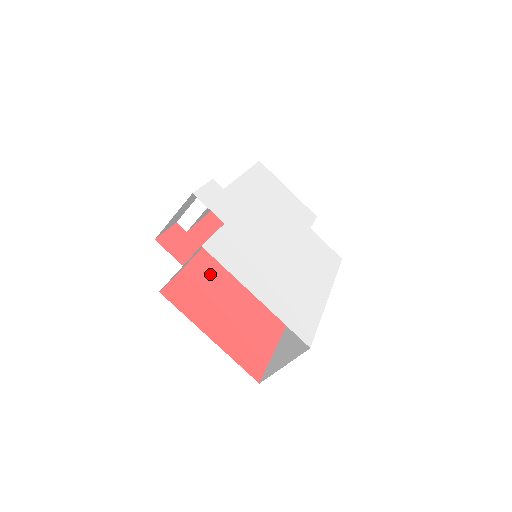
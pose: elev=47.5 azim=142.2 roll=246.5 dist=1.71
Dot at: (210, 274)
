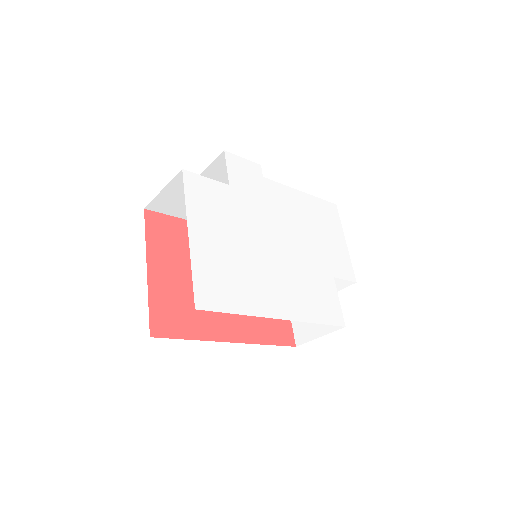
Dot at: occluded
